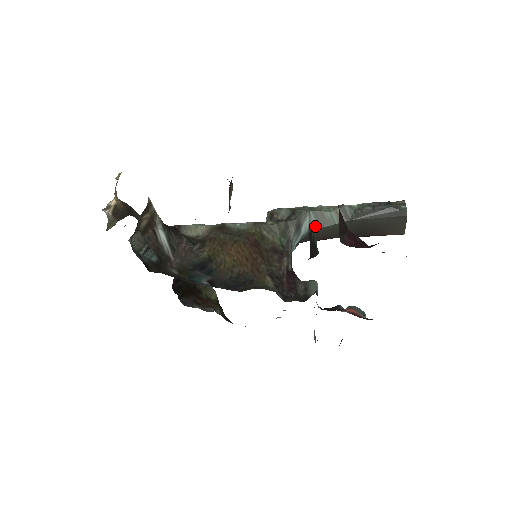
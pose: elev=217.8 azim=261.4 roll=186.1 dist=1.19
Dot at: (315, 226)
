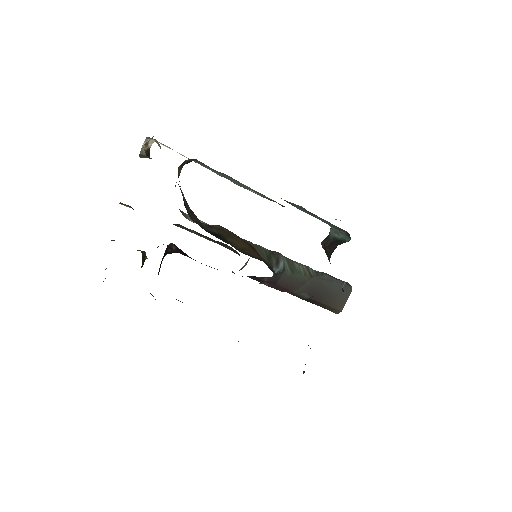
Dot at: (288, 269)
